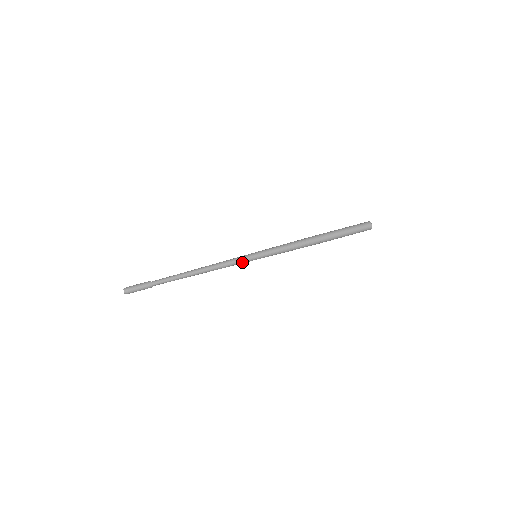
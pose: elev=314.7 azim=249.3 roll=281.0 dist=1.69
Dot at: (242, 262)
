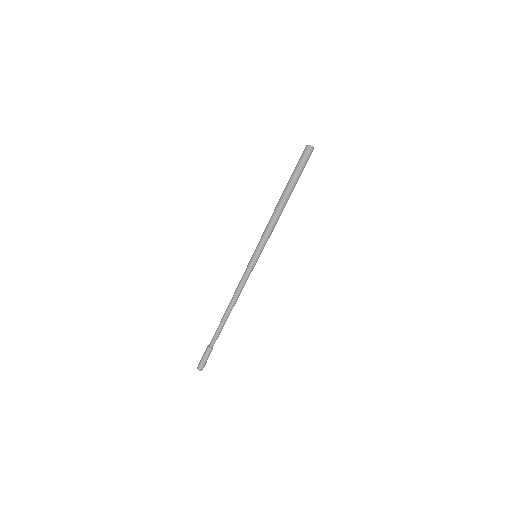
Dot at: (251, 271)
